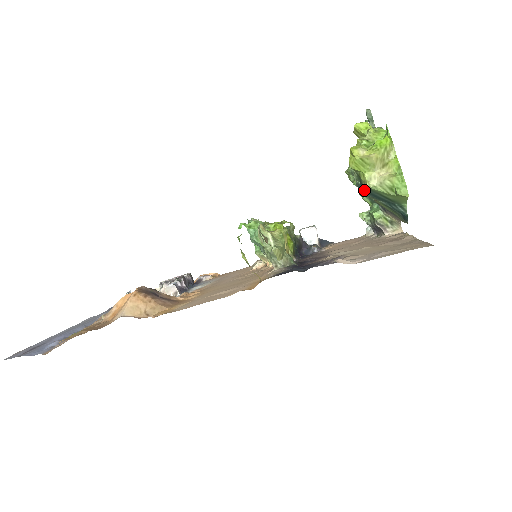
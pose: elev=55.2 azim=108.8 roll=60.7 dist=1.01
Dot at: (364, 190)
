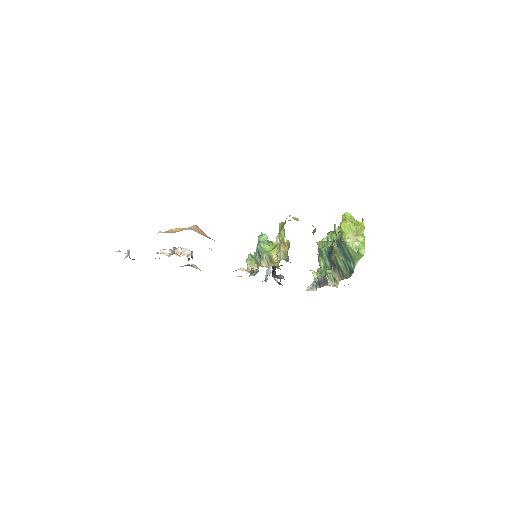
Dot at: (340, 244)
